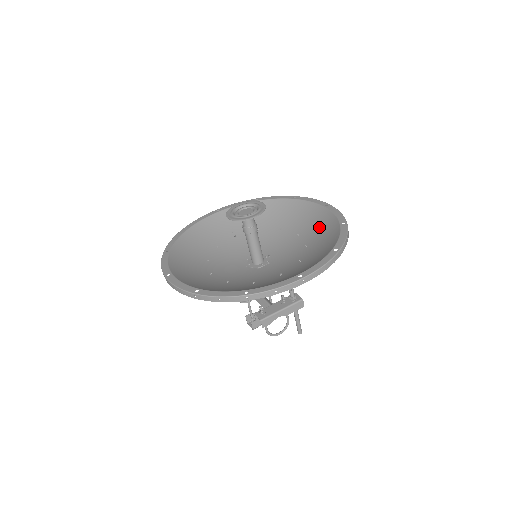
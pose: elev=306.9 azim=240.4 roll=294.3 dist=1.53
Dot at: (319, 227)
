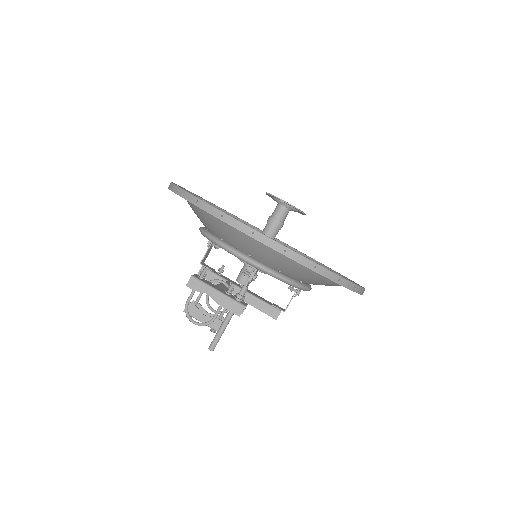
Dot at: occluded
